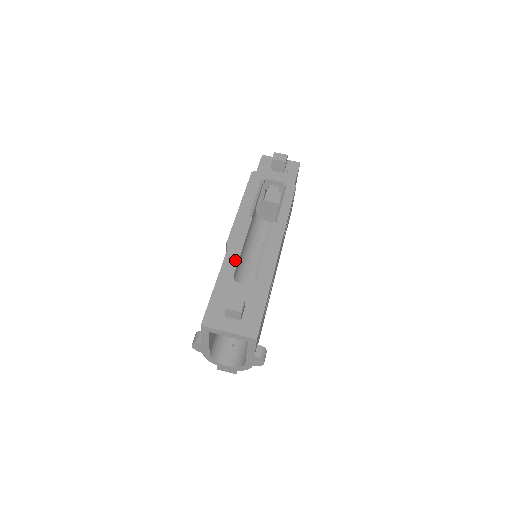
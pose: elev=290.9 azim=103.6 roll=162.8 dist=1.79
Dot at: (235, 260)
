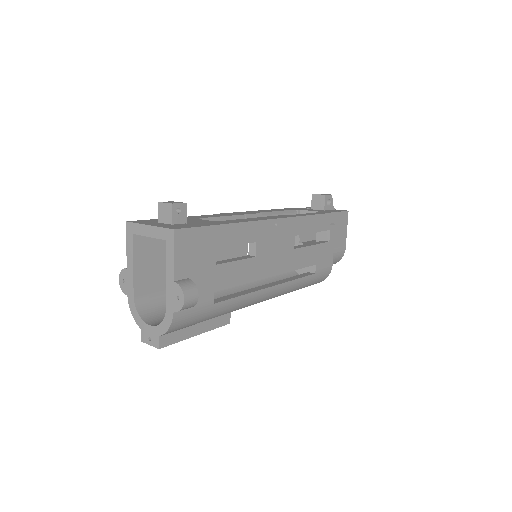
Dot at: (214, 216)
